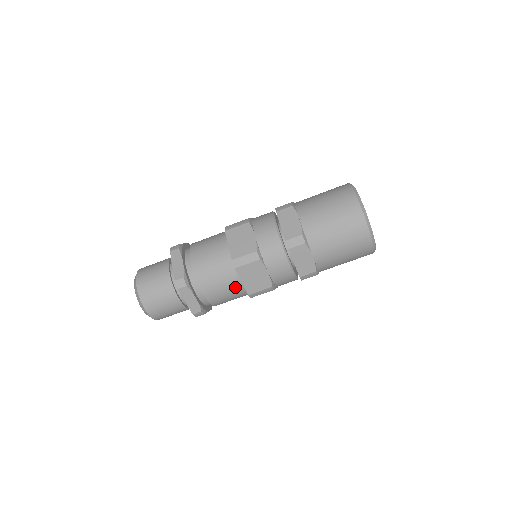
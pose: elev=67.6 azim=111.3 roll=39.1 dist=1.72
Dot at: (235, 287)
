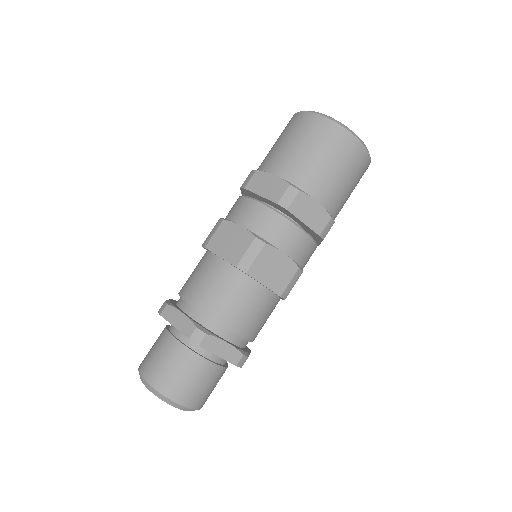
Dot at: (221, 272)
